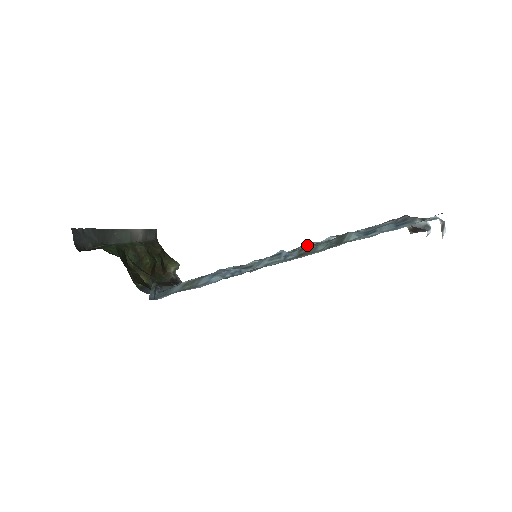
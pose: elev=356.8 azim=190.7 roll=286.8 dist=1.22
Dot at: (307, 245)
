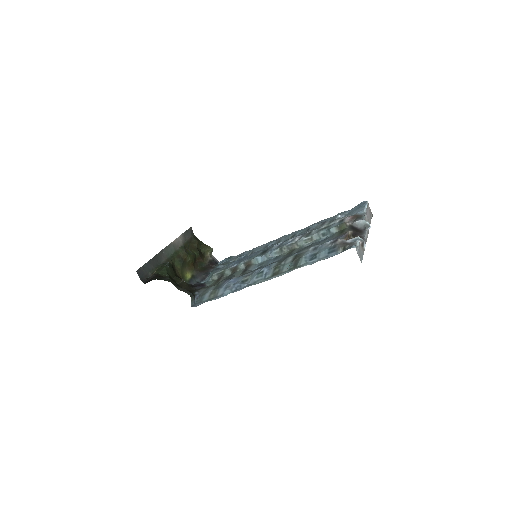
Dot at: (289, 244)
